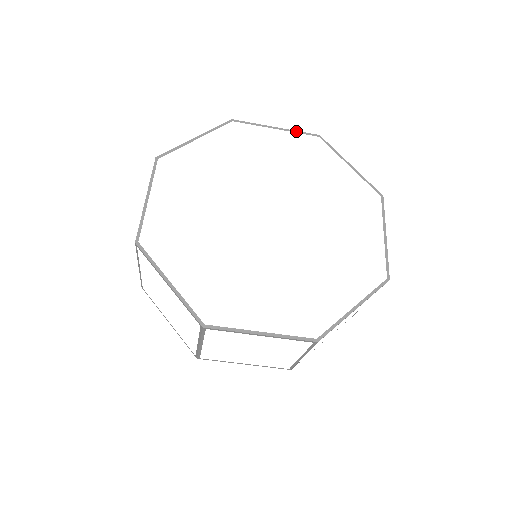
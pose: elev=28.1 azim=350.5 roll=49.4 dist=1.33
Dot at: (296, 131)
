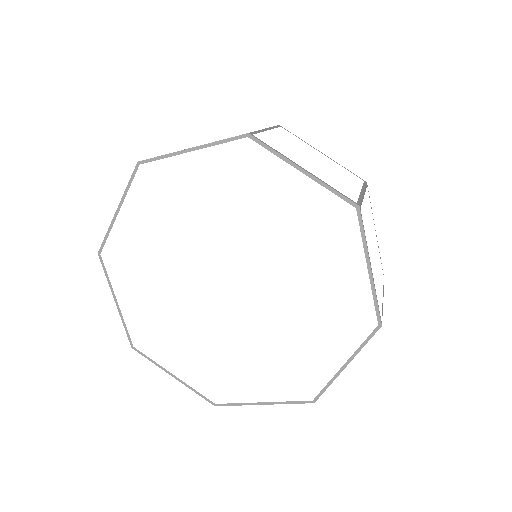
Dot at: (216, 142)
